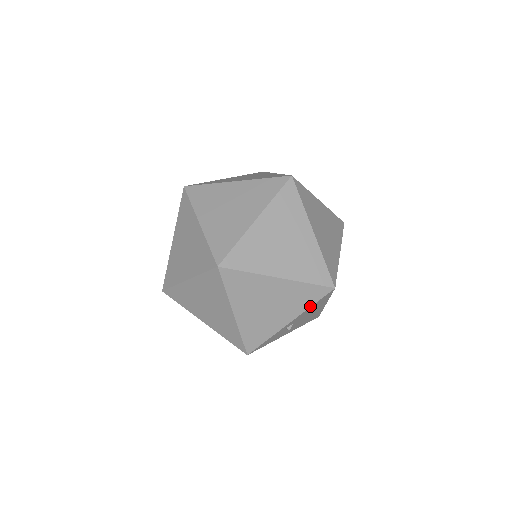
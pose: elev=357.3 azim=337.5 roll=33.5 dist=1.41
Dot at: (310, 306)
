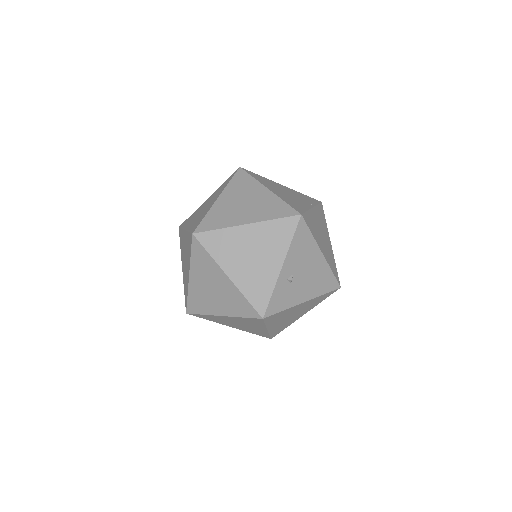
Dot at: (290, 242)
